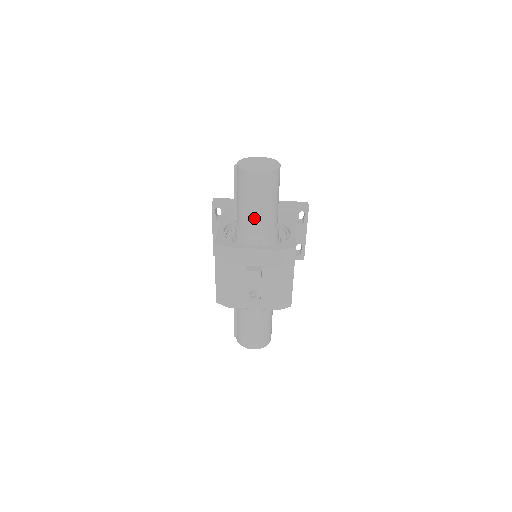
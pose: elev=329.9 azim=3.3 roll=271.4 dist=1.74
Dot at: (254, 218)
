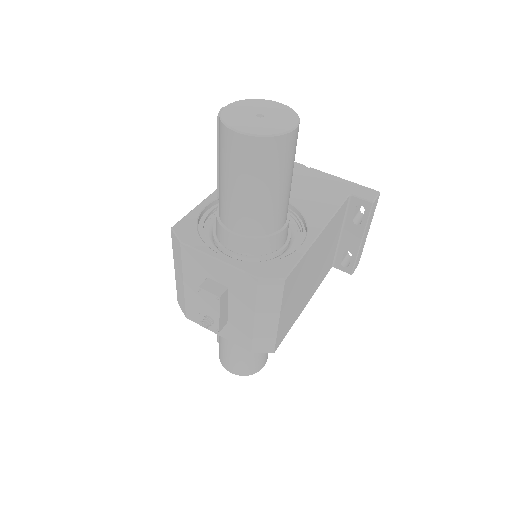
Dot at: (233, 208)
